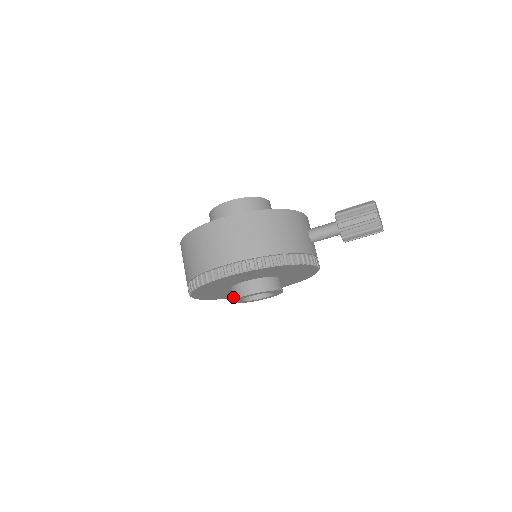
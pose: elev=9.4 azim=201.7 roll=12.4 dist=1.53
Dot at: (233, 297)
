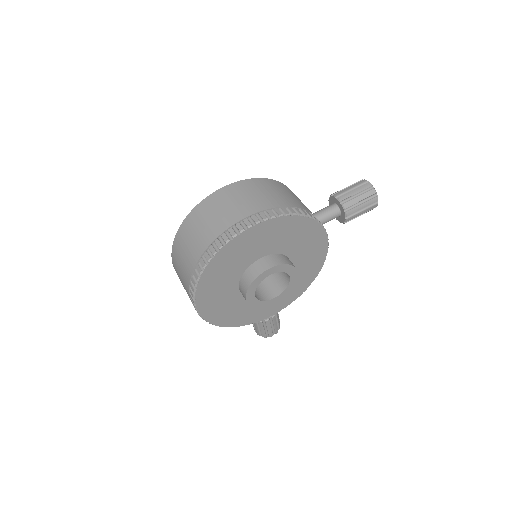
Dot at: (248, 282)
